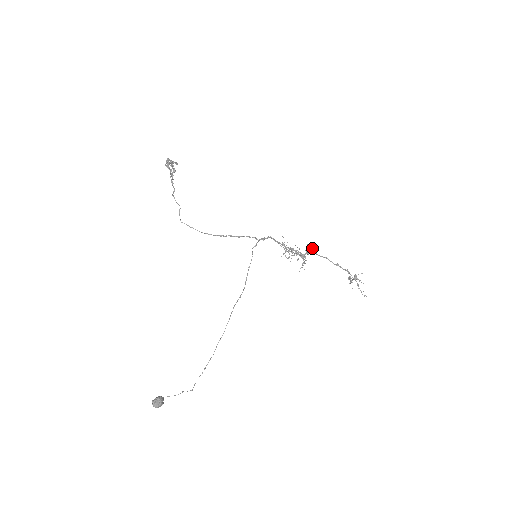
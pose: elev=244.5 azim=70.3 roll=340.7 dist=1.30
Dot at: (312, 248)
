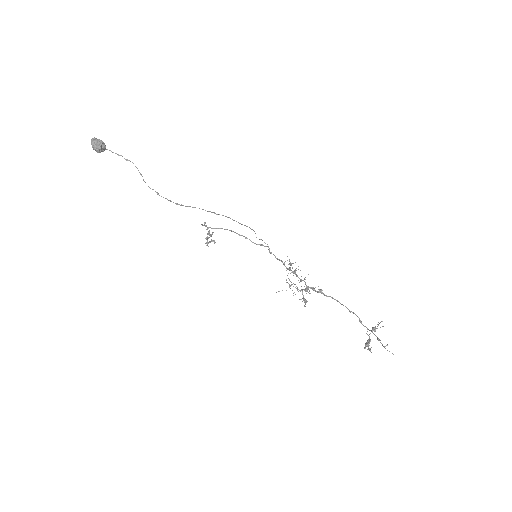
Dot at: occluded
